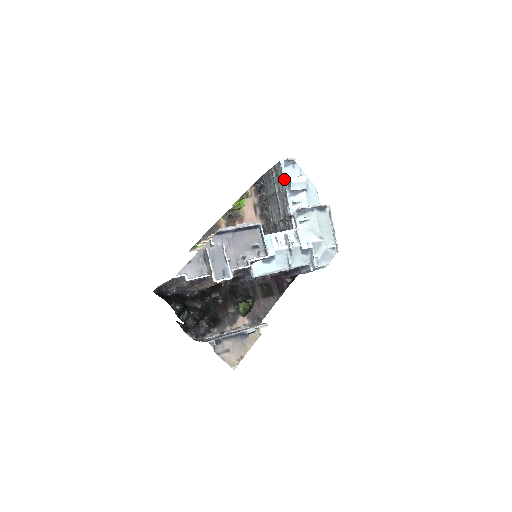
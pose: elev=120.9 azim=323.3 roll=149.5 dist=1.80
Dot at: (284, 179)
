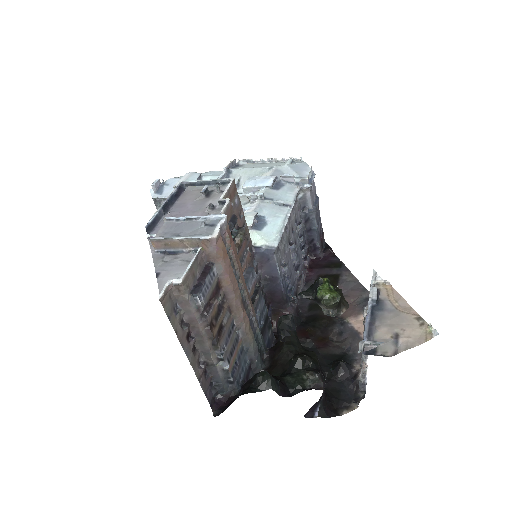
Dot at: occluded
